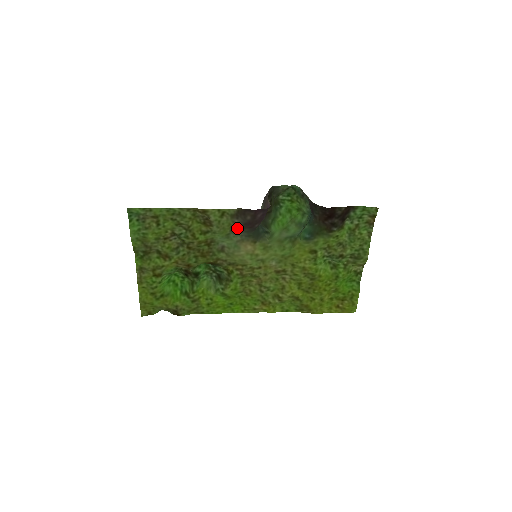
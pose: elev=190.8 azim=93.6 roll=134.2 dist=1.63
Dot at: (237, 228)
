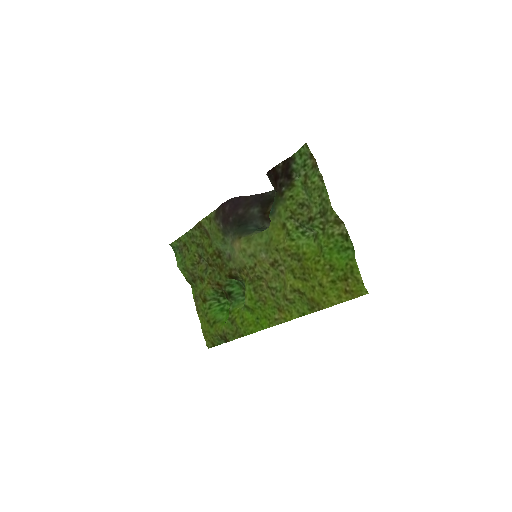
Dot at: (223, 229)
